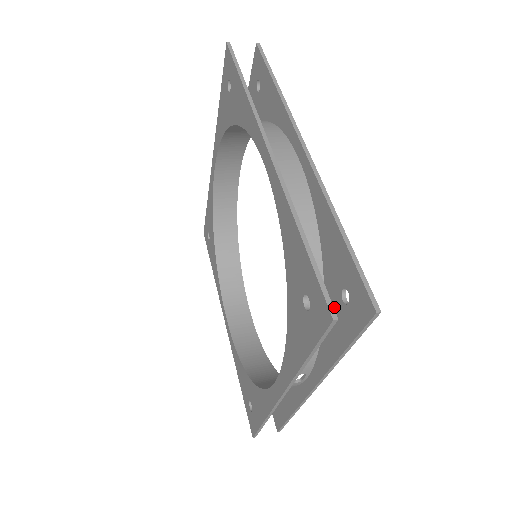
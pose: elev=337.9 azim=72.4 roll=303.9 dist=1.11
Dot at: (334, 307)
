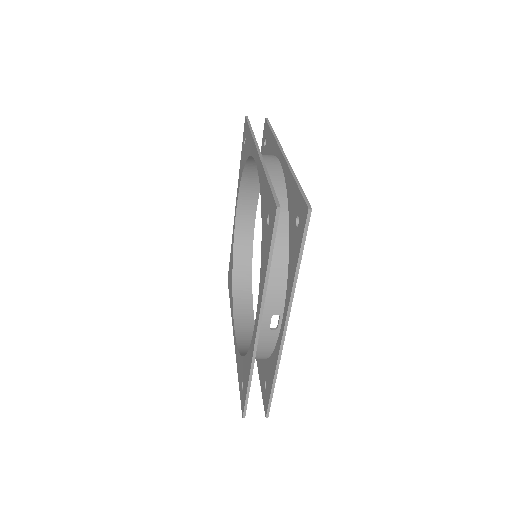
Dot at: (293, 238)
